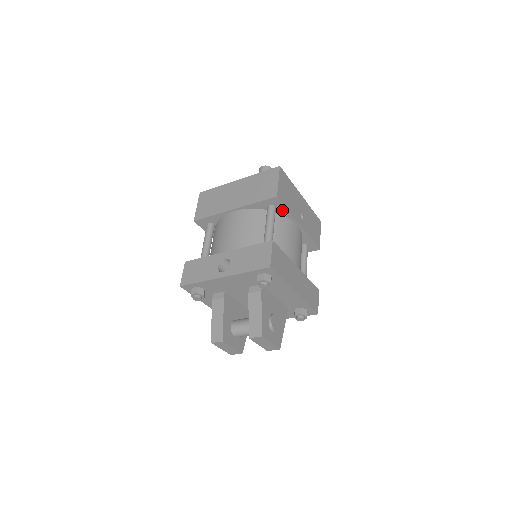
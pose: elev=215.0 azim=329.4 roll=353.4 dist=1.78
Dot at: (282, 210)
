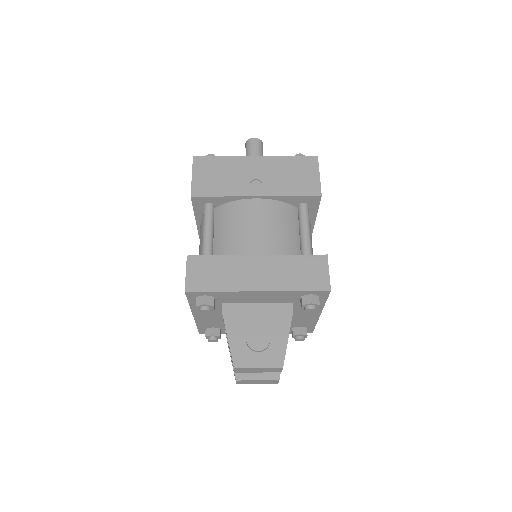
Dot at: (218, 200)
